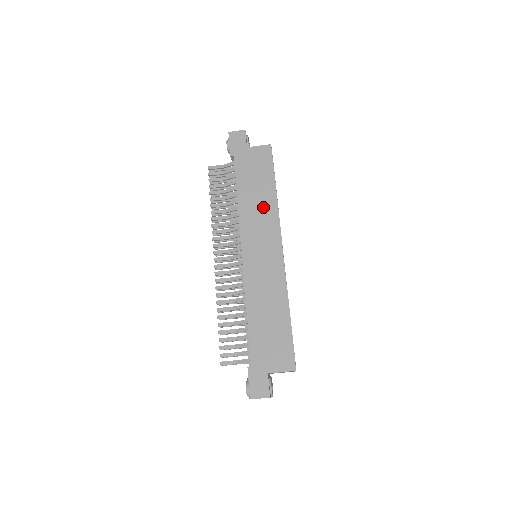
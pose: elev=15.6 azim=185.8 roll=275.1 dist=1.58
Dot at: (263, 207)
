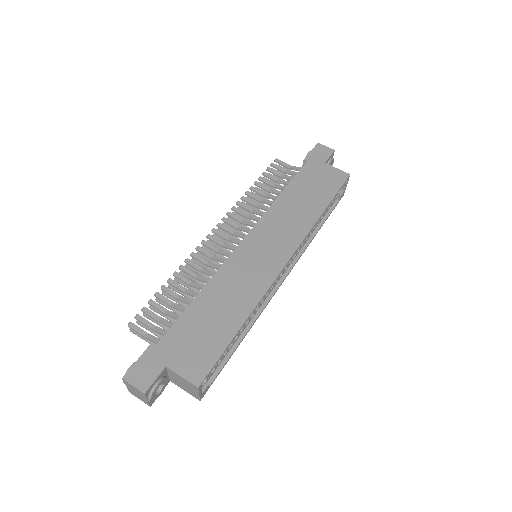
Dot at: (299, 216)
